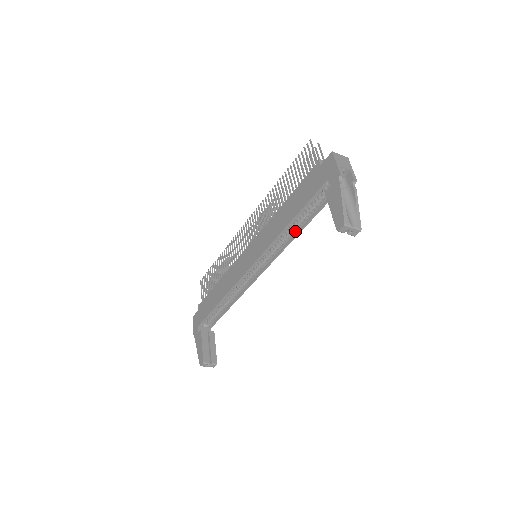
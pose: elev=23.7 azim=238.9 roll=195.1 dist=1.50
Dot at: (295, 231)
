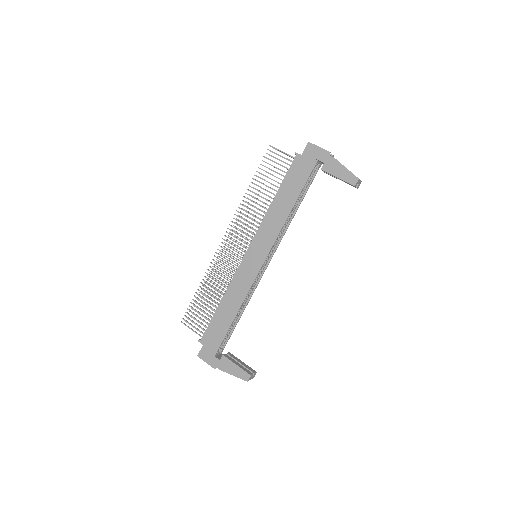
Dot at: (291, 215)
